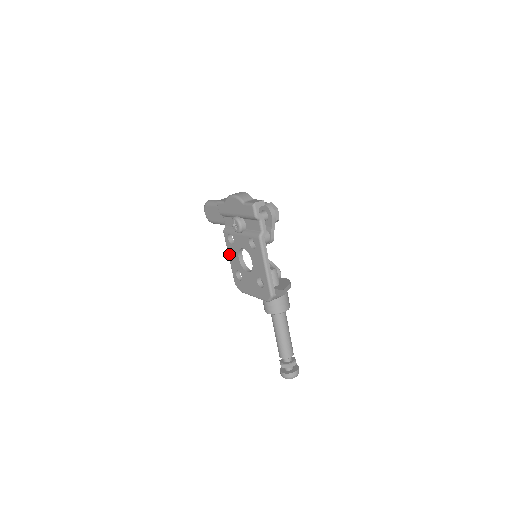
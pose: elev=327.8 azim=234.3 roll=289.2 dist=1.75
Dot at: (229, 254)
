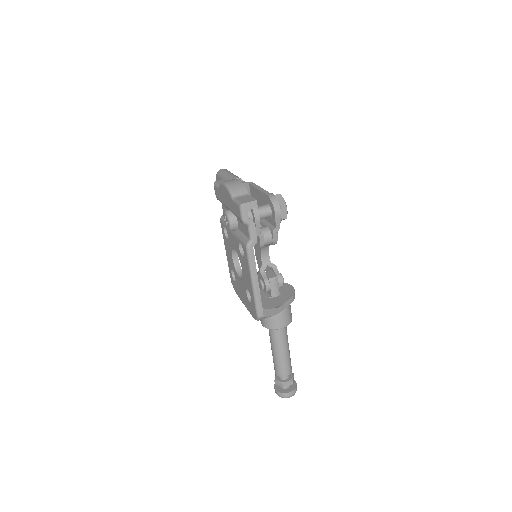
Dot at: (225, 247)
